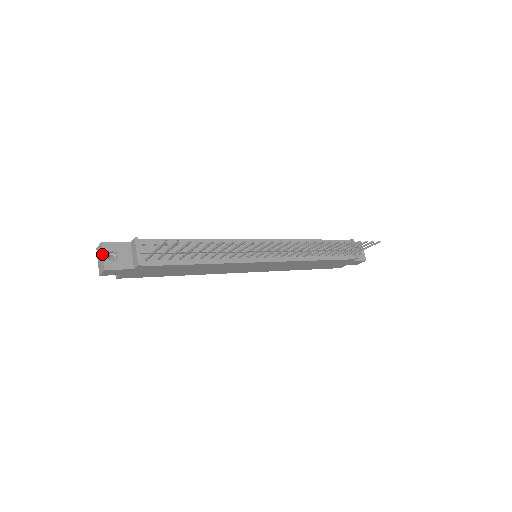
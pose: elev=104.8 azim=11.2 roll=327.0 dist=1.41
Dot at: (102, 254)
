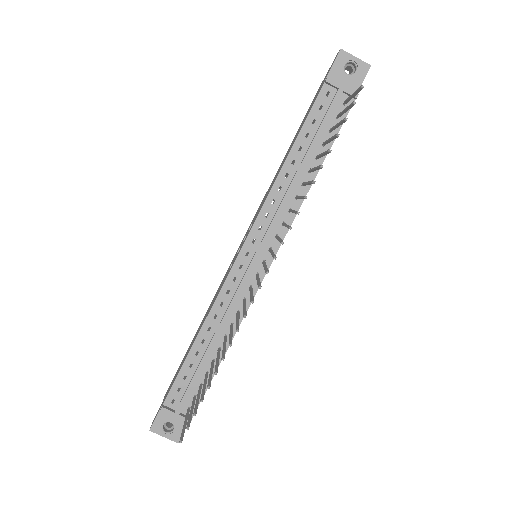
Dot at: occluded
